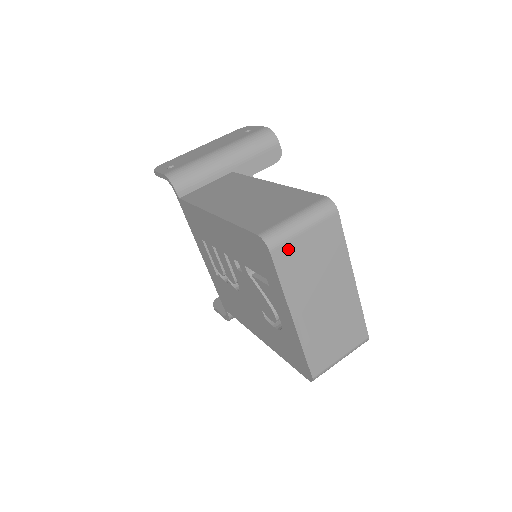
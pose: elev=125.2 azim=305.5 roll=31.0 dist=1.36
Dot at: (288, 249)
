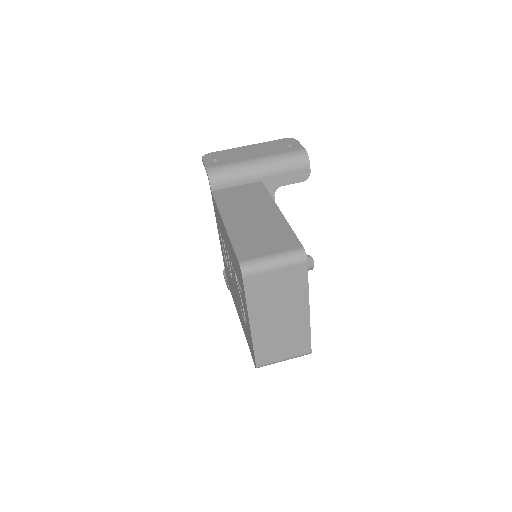
Dot at: (258, 279)
